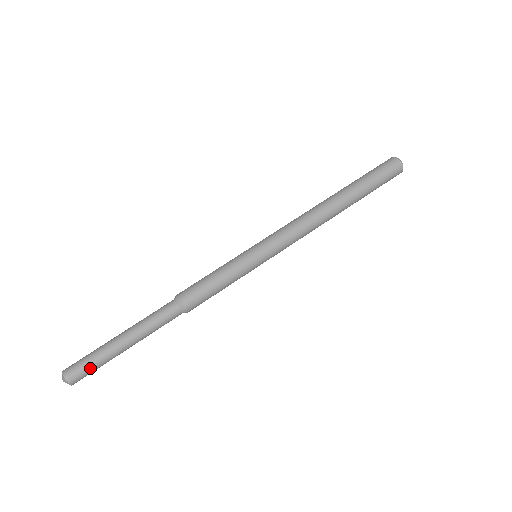
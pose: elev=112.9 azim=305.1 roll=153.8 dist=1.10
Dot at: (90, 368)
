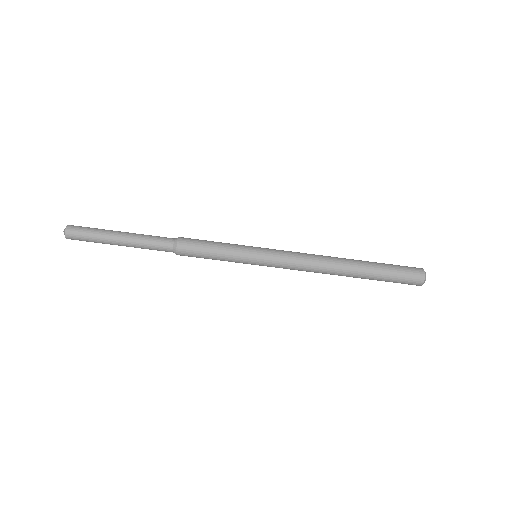
Dot at: (86, 239)
